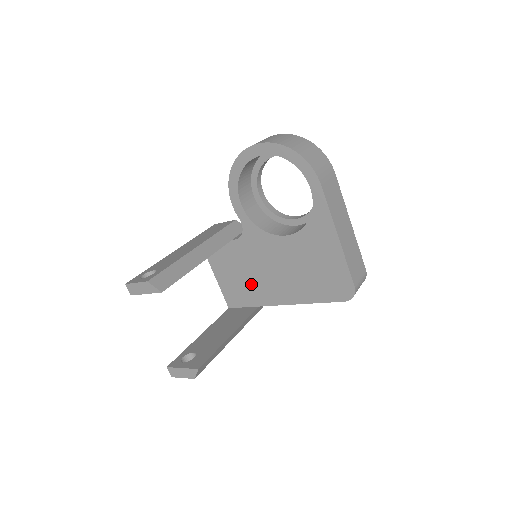
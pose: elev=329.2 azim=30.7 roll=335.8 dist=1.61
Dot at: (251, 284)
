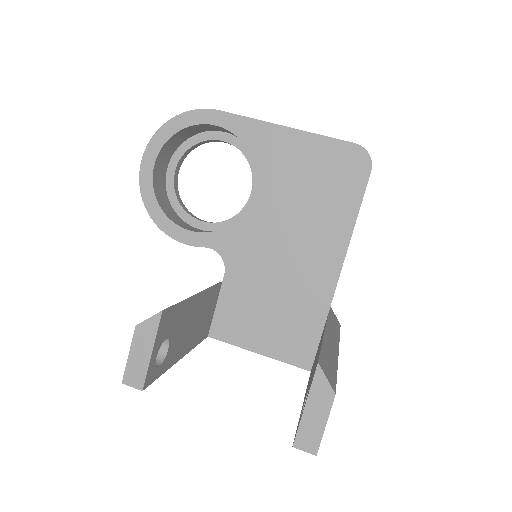
Dot at: (291, 300)
